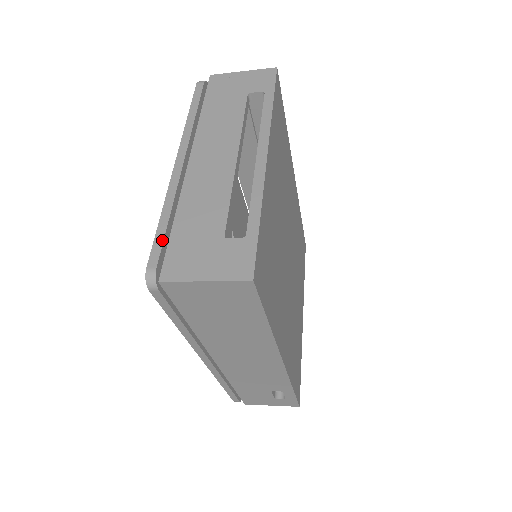
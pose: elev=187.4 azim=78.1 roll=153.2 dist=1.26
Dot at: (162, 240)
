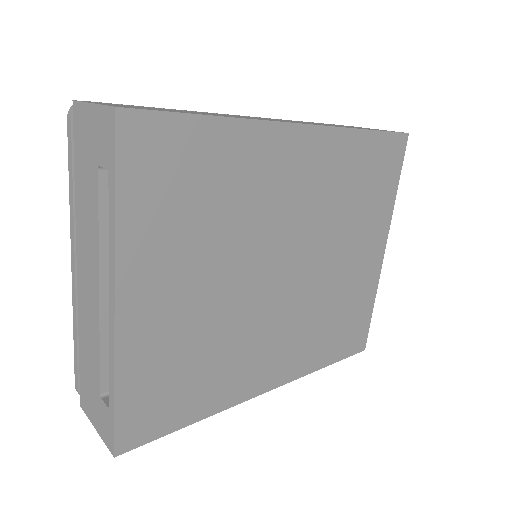
Dot at: (77, 365)
